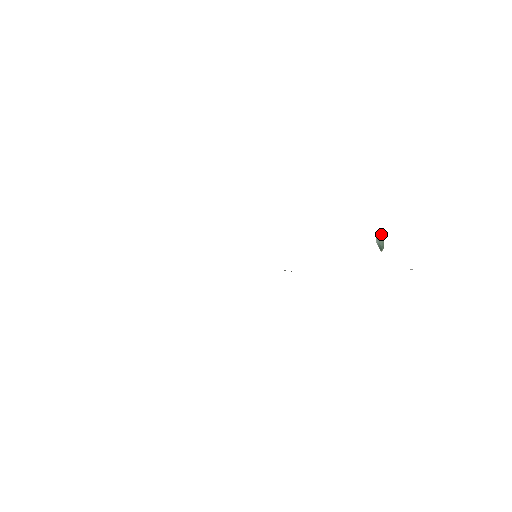
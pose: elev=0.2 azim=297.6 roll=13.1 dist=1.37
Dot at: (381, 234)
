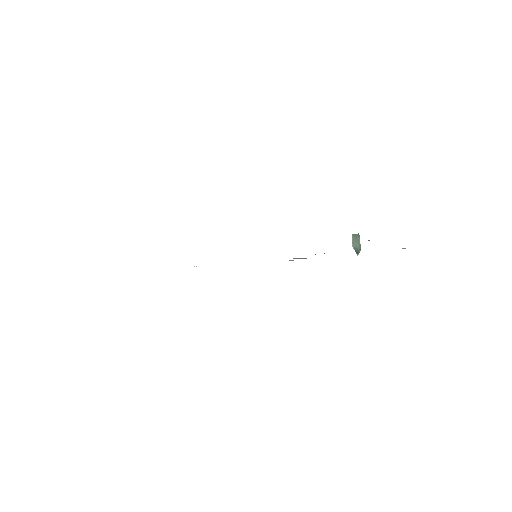
Dot at: (356, 238)
